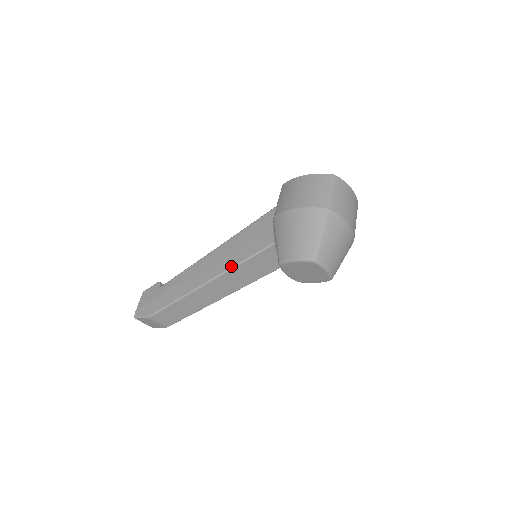
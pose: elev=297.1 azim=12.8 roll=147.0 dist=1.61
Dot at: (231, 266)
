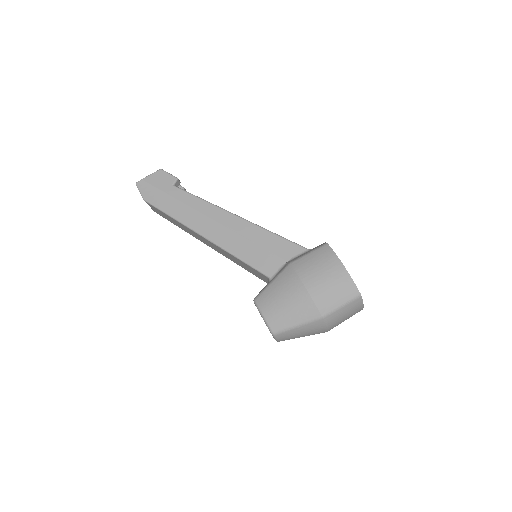
Dot at: (229, 250)
